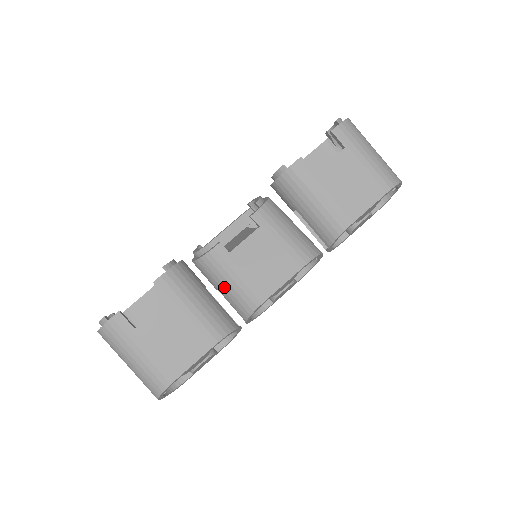
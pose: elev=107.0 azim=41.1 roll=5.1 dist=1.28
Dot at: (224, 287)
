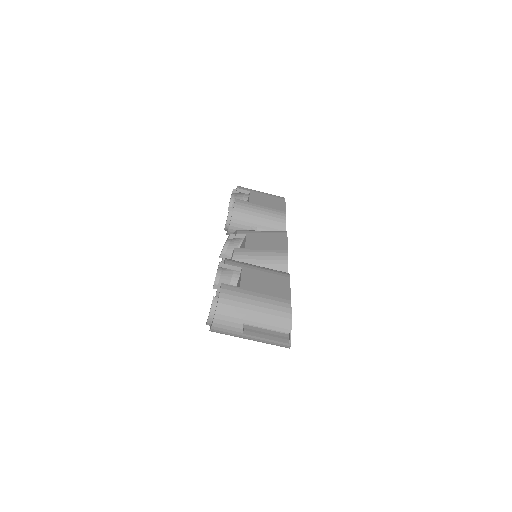
Dot at: (259, 265)
